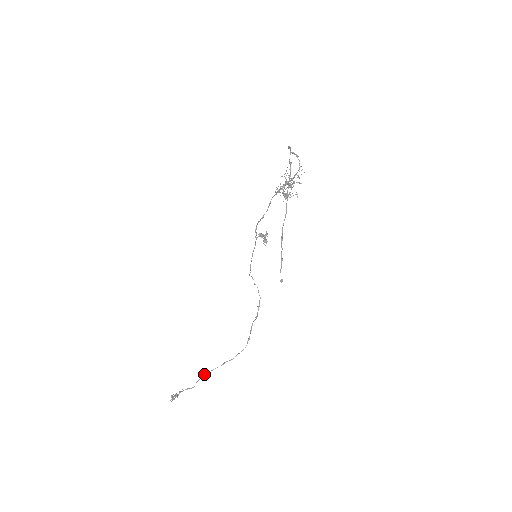
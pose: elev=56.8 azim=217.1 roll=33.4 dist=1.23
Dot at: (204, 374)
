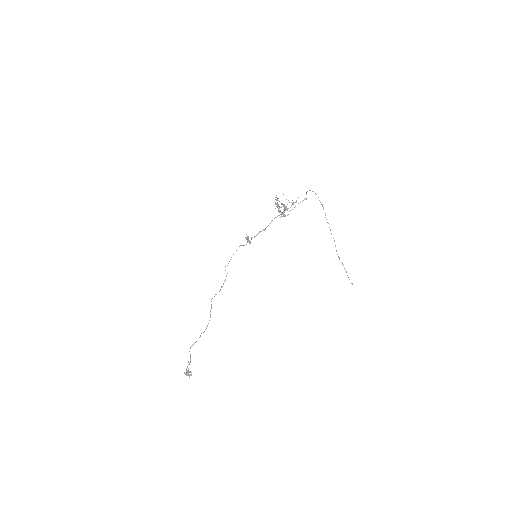
Dot at: (190, 348)
